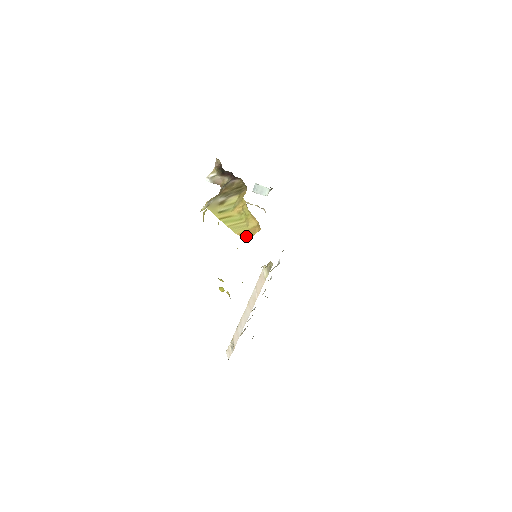
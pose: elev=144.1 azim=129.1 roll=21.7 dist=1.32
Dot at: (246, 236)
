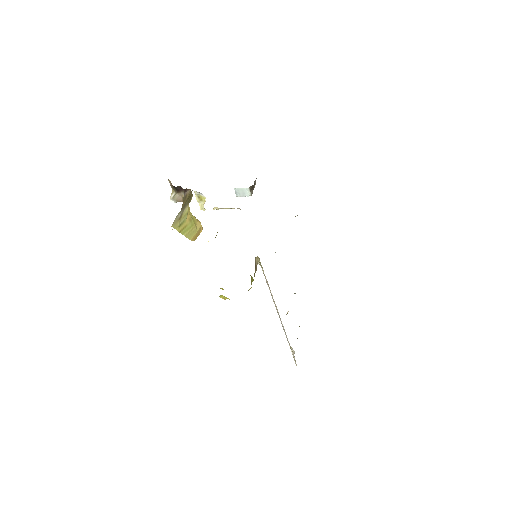
Dot at: (195, 239)
